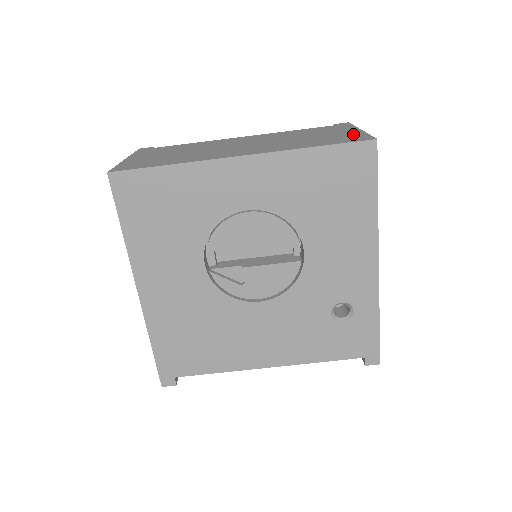
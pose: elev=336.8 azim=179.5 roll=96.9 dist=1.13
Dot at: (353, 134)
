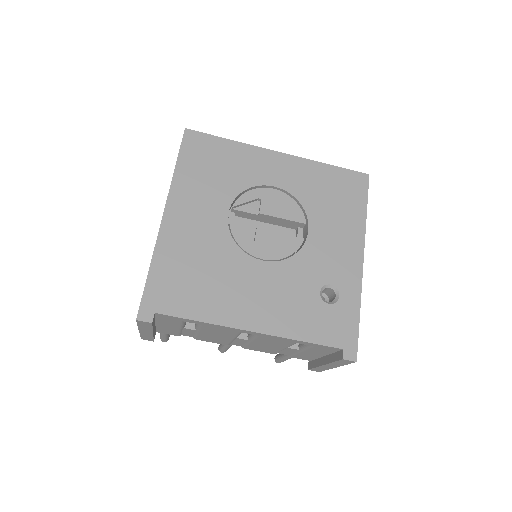
Dot at: occluded
